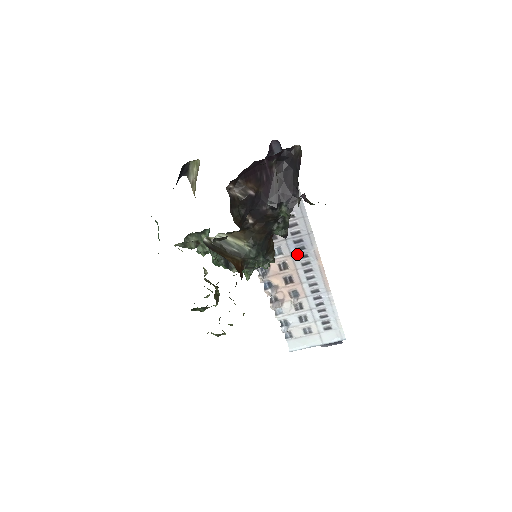
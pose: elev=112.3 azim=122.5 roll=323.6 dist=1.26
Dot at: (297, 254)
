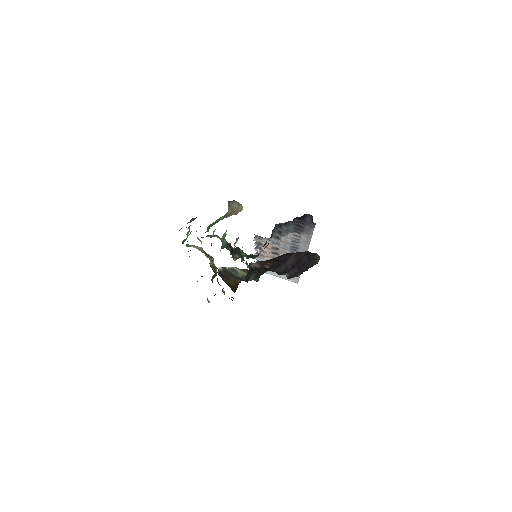
Dot at: (290, 250)
